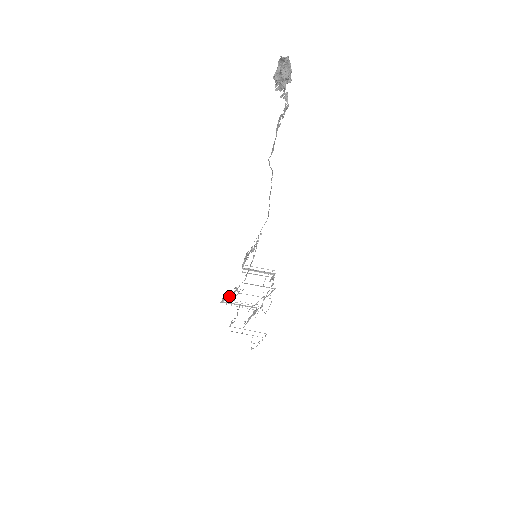
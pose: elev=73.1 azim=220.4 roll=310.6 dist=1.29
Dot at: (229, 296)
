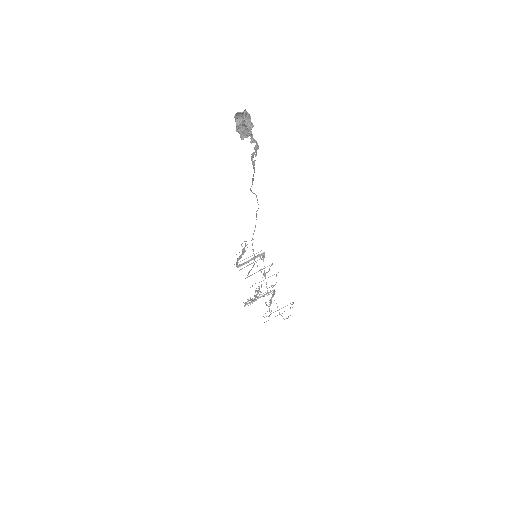
Dot at: (253, 299)
